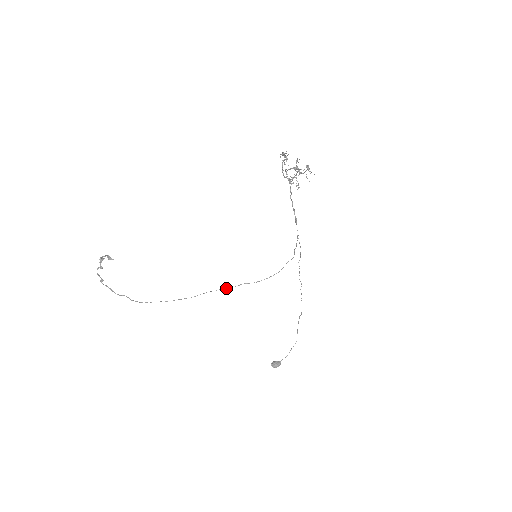
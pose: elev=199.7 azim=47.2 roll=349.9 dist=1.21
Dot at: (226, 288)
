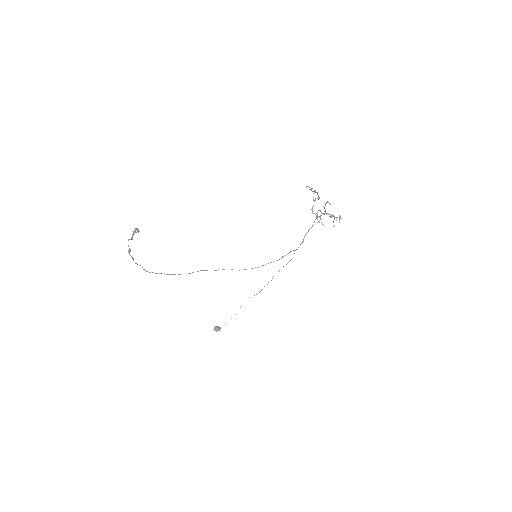
Dot at: (214, 270)
